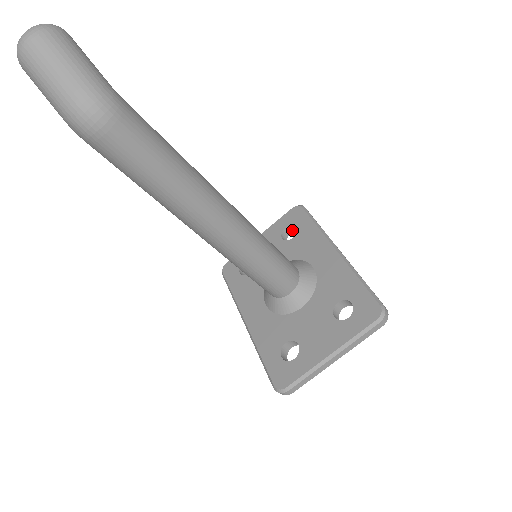
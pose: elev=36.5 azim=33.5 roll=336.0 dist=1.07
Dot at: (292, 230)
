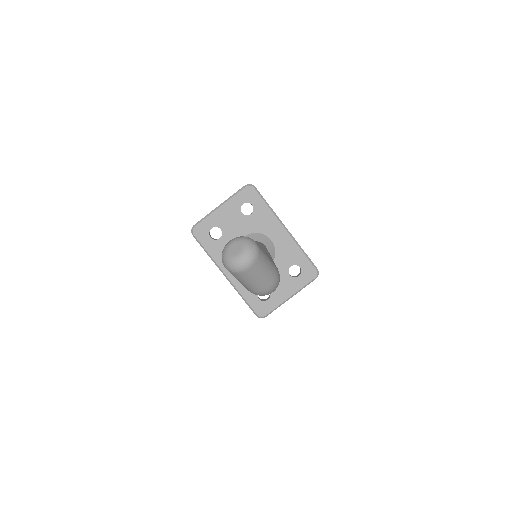
Dot at: occluded
